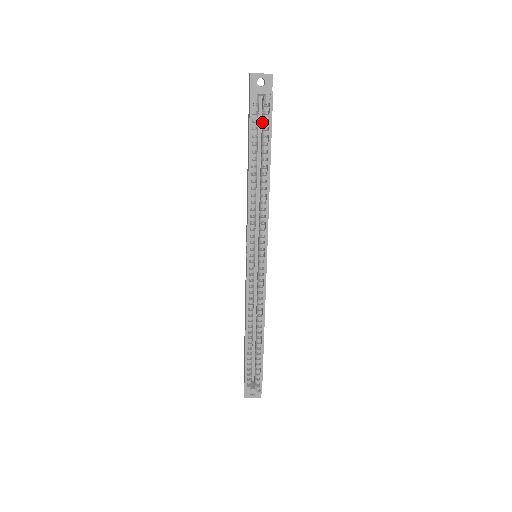
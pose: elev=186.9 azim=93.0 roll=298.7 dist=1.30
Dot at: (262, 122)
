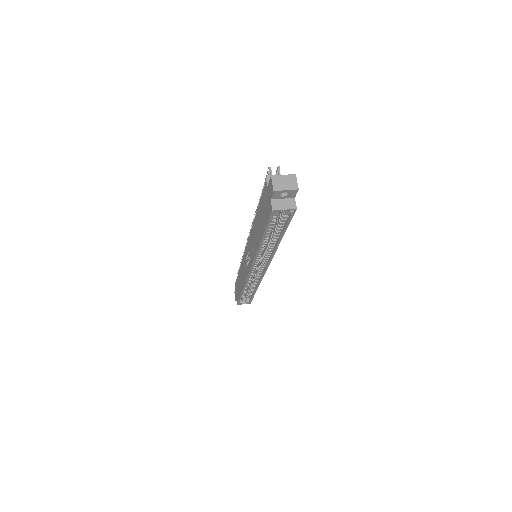
Dot at: (279, 215)
